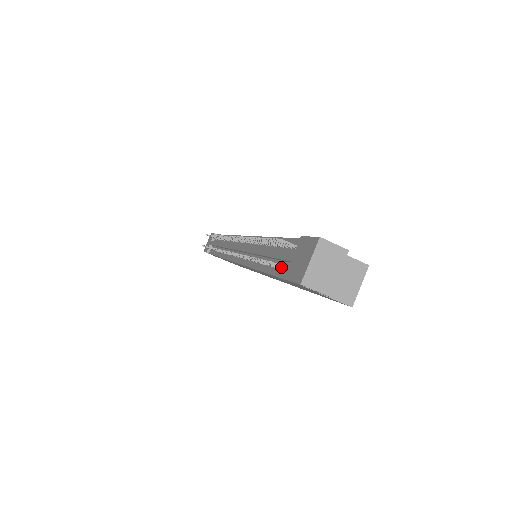
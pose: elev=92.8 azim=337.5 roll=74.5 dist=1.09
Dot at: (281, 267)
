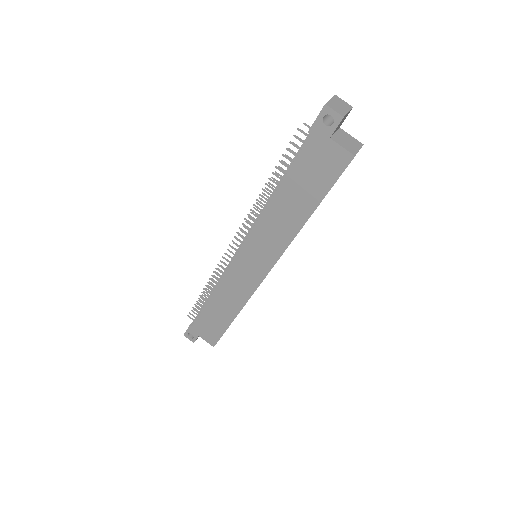
Dot at: (305, 133)
